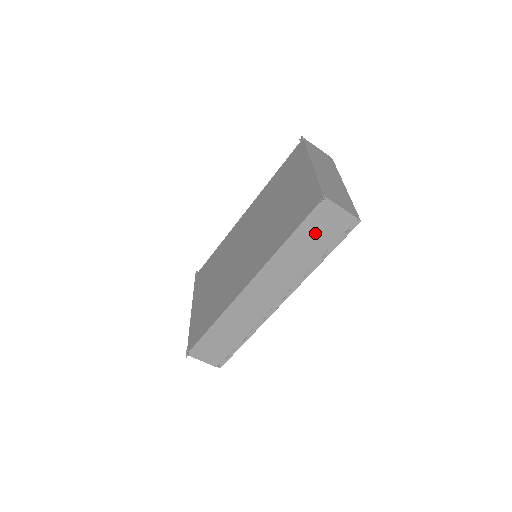
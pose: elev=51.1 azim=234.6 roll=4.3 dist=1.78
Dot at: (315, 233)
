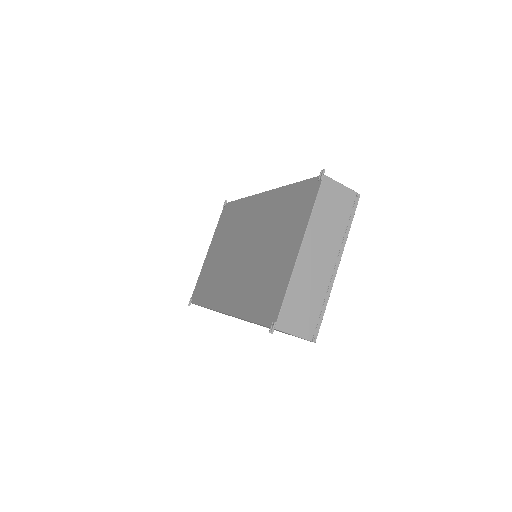
Dot at: occluded
